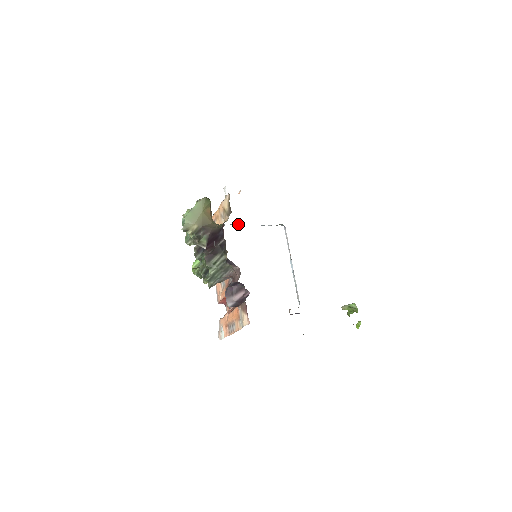
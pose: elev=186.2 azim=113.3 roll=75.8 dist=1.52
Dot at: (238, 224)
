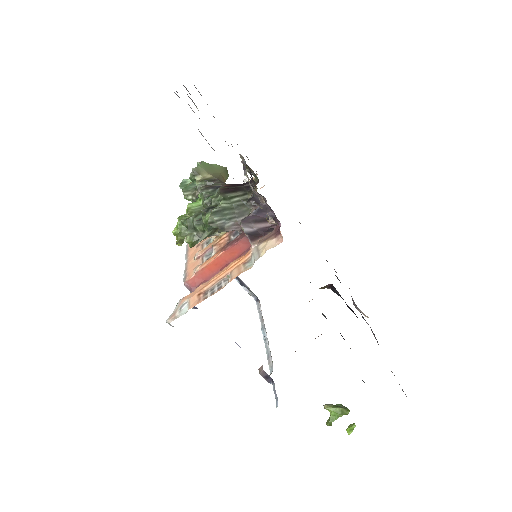
Dot at: occluded
